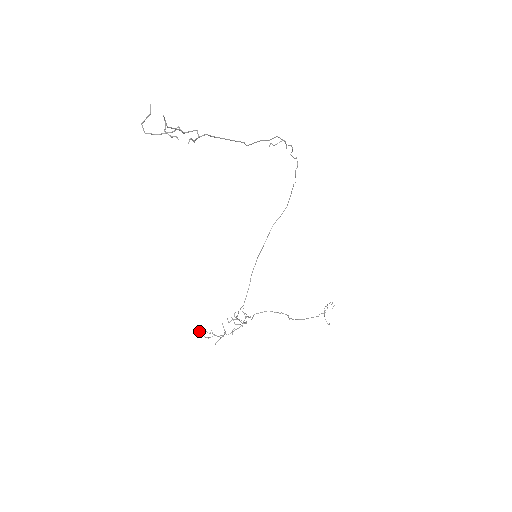
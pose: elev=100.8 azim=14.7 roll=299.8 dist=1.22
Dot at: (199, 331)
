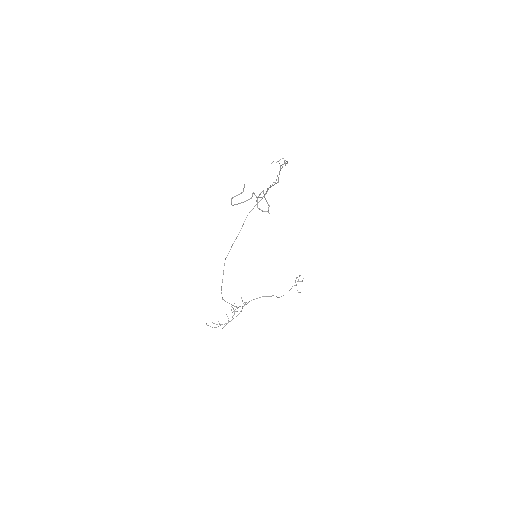
Dot at: (206, 323)
